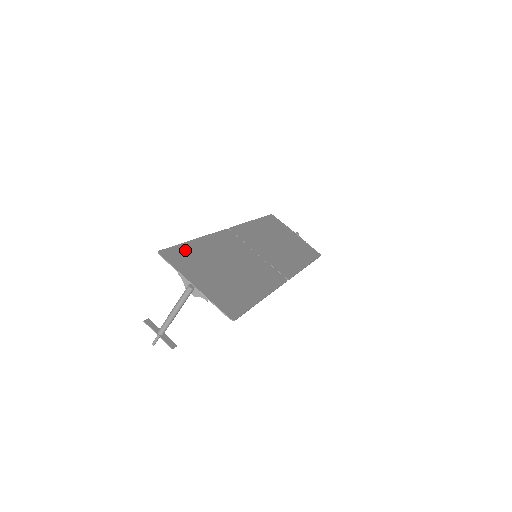
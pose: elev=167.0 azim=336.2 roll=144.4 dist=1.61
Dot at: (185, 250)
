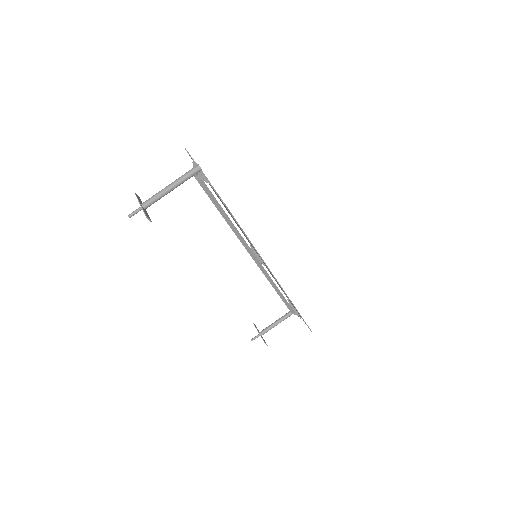
Dot at: occluded
